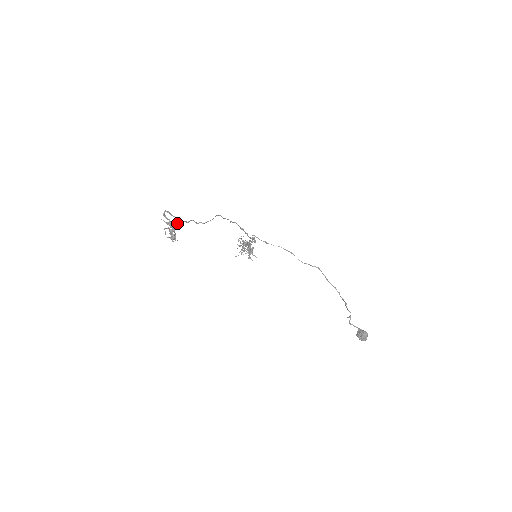
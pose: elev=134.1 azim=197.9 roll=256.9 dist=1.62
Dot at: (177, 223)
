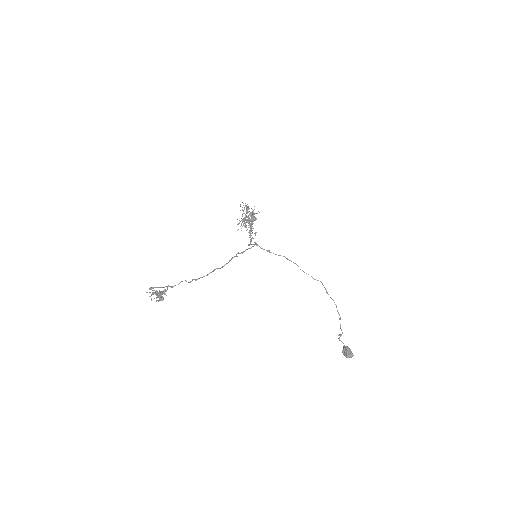
Dot at: (165, 286)
